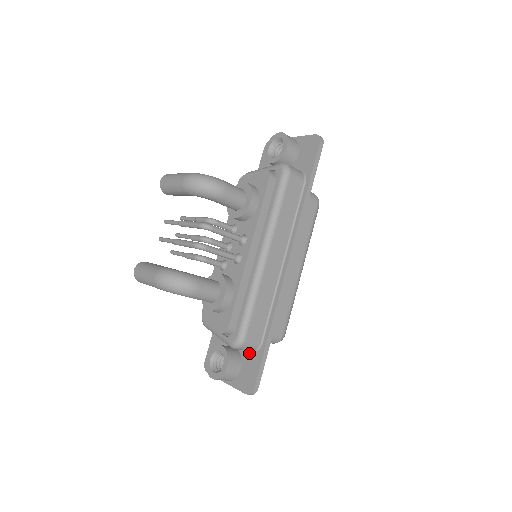
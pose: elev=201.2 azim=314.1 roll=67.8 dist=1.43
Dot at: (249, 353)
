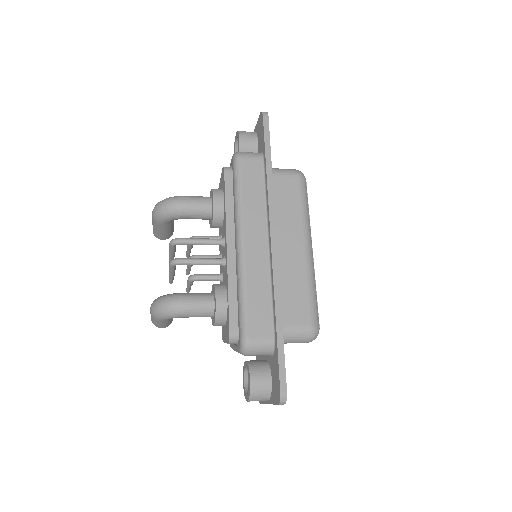
Dot at: (272, 357)
